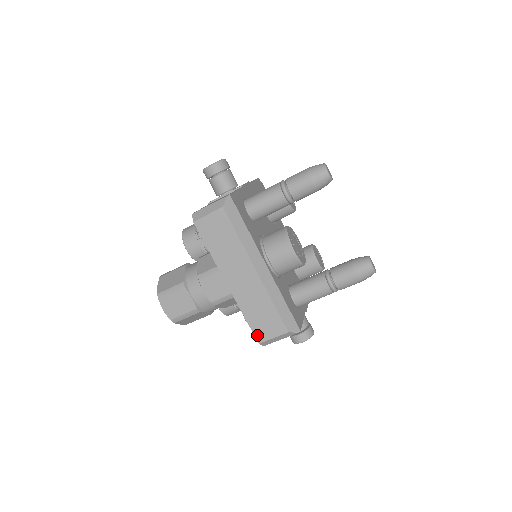
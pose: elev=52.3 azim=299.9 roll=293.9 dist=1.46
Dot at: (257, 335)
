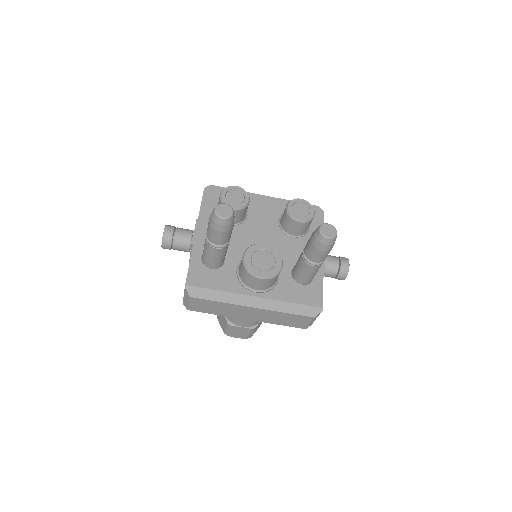
Dot at: (299, 327)
